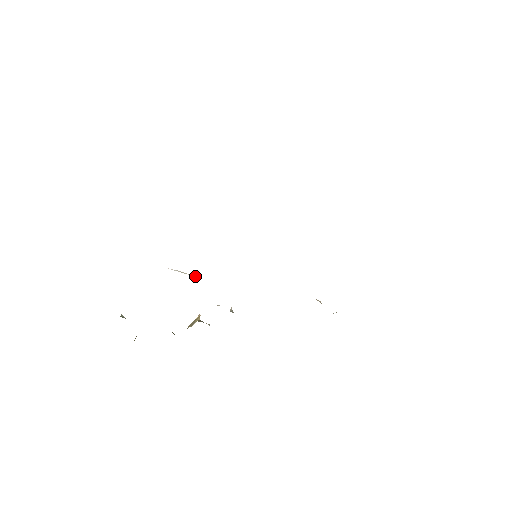
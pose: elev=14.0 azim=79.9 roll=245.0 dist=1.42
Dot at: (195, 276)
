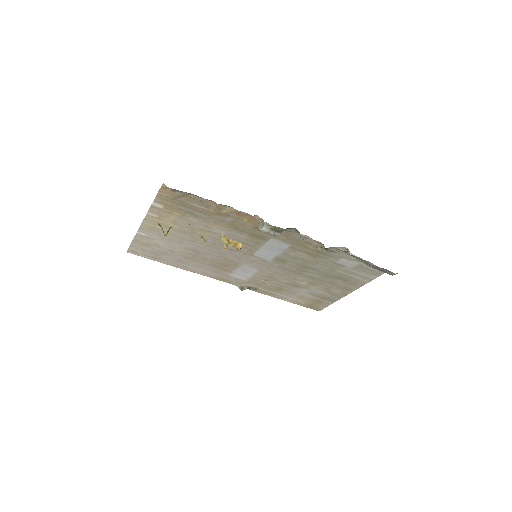
Dot at: (217, 223)
